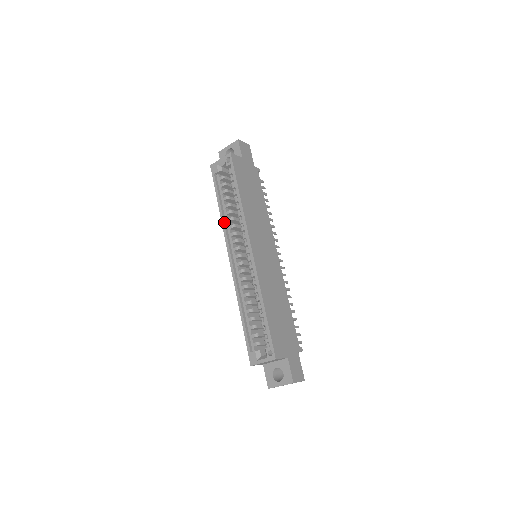
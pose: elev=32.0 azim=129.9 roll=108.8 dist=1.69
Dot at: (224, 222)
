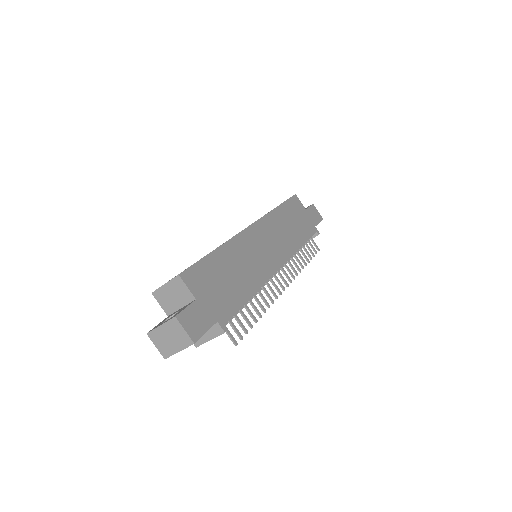
Dot at: occluded
